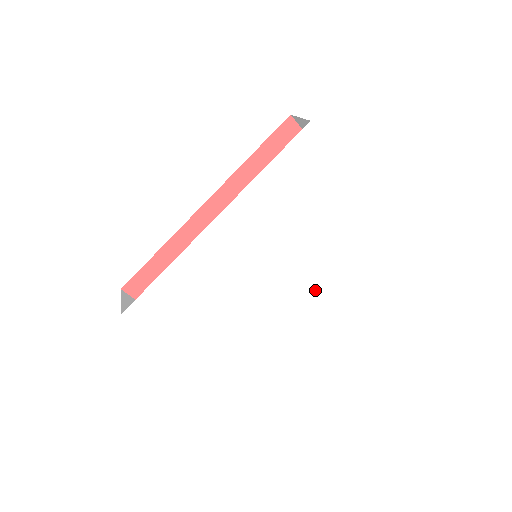
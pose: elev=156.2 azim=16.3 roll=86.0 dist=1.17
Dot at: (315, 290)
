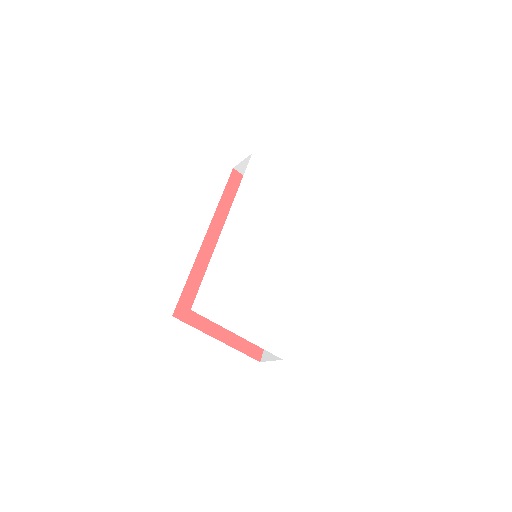
Dot at: (305, 263)
